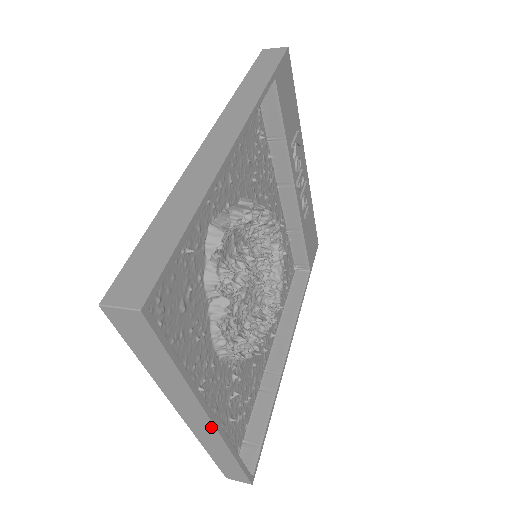
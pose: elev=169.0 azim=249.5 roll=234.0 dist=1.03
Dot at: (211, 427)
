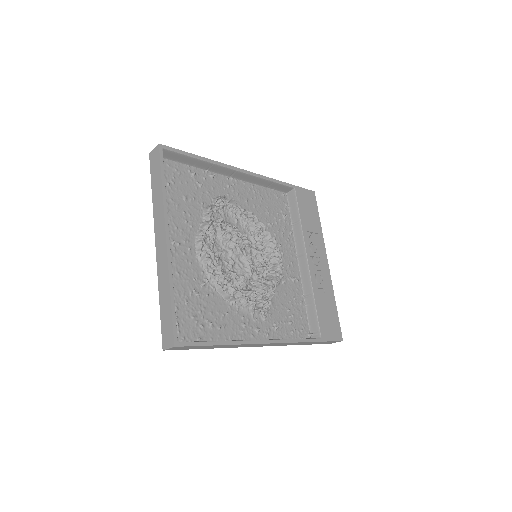
Dot at: (165, 245)
